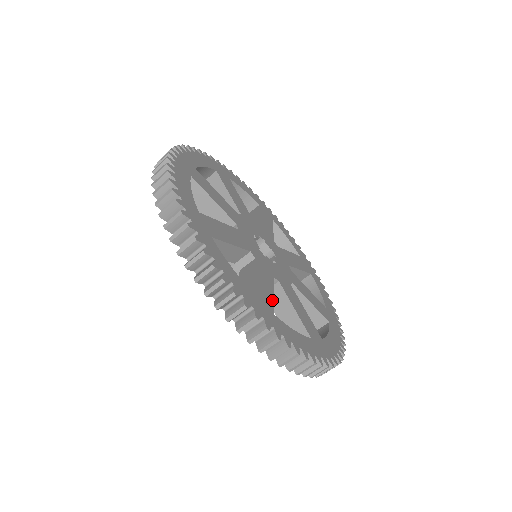
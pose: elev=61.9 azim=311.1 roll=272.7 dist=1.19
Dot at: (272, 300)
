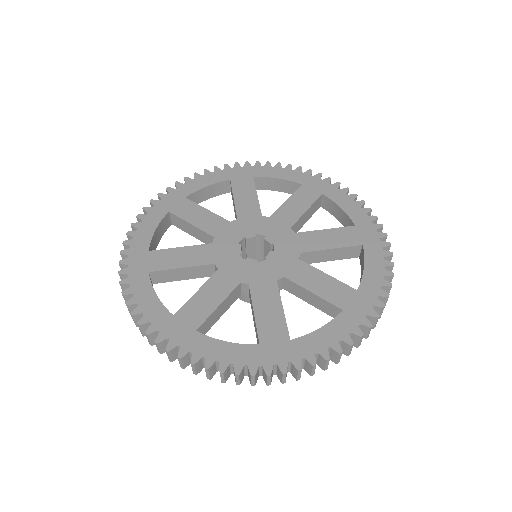
Dot at: (208, 314)
